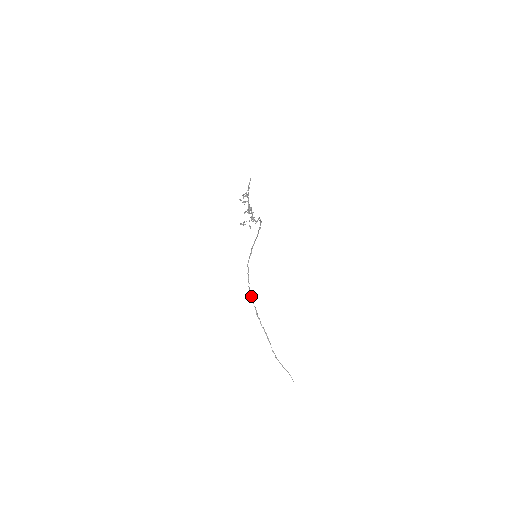
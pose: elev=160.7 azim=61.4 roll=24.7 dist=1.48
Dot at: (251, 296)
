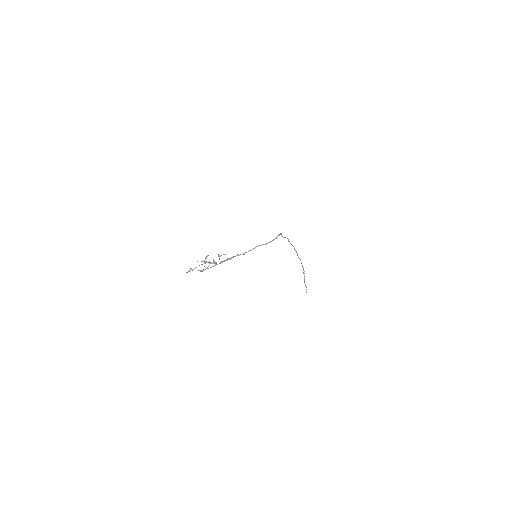
Dot at: occluded
